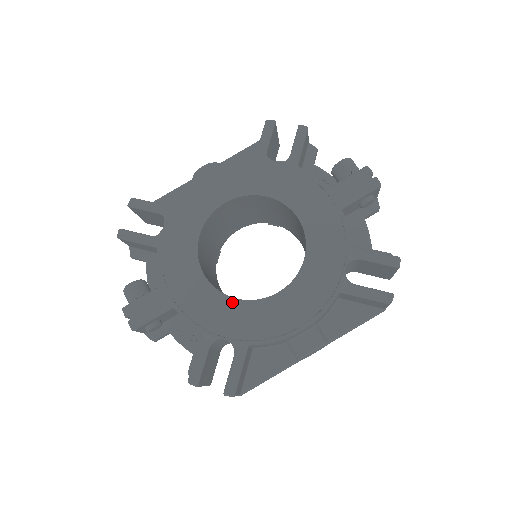
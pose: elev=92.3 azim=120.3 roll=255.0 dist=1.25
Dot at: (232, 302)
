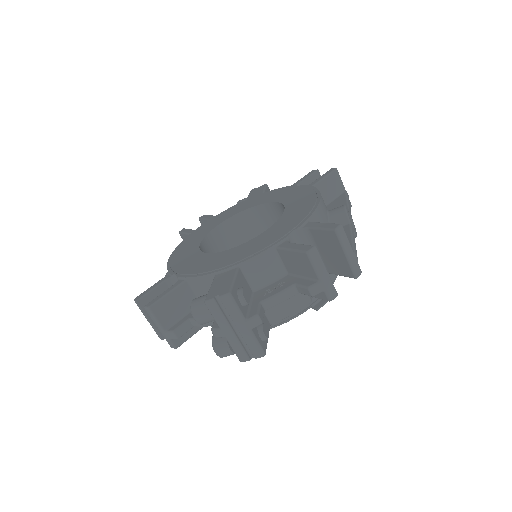
Dot at: (268, 230)
